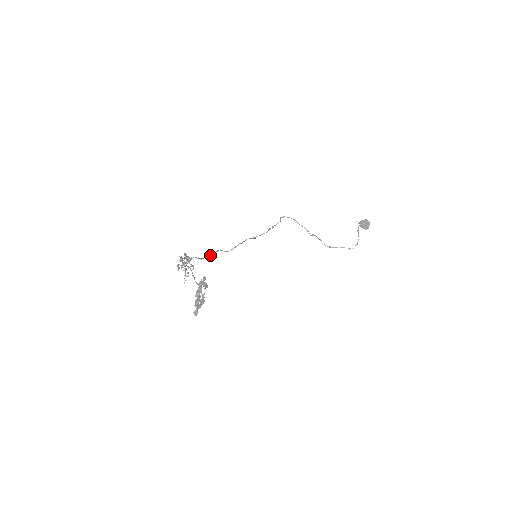
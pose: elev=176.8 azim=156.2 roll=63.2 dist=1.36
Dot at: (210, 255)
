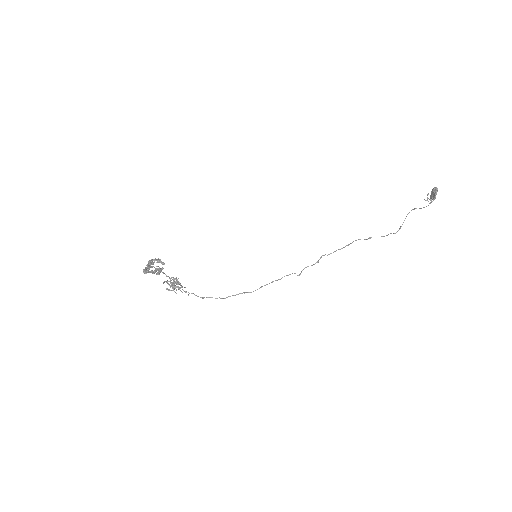
Dot at: occluded
